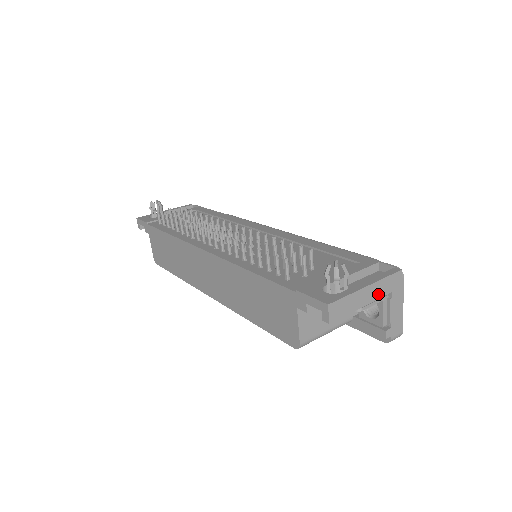
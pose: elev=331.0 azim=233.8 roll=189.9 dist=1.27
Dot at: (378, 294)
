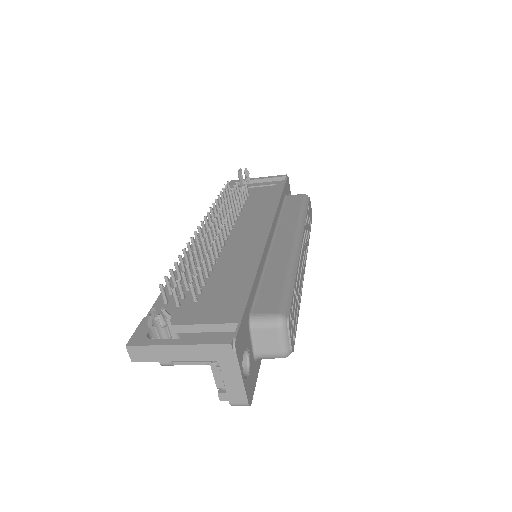
Dot at: (196, 356)
